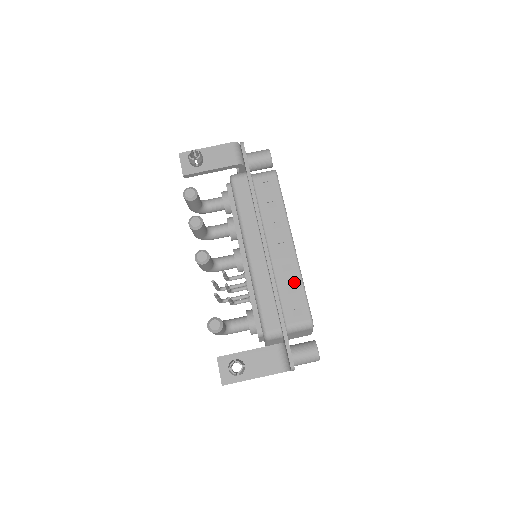
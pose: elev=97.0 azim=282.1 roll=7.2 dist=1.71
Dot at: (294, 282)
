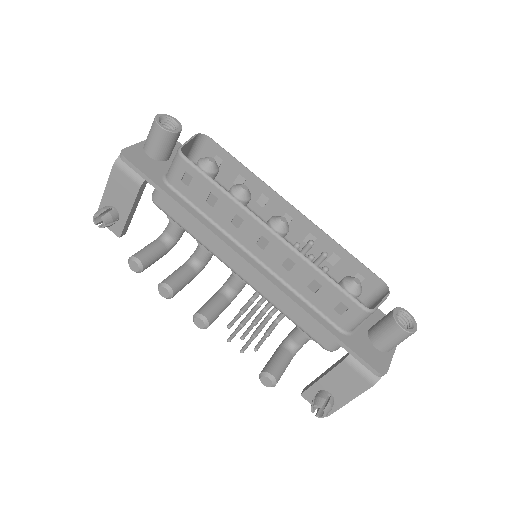
Dot at: (309, 277)
